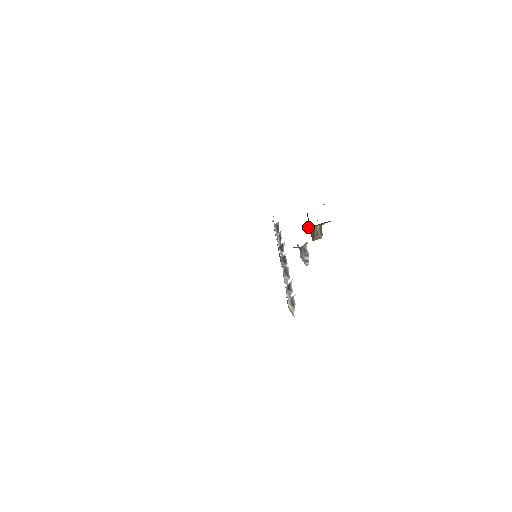
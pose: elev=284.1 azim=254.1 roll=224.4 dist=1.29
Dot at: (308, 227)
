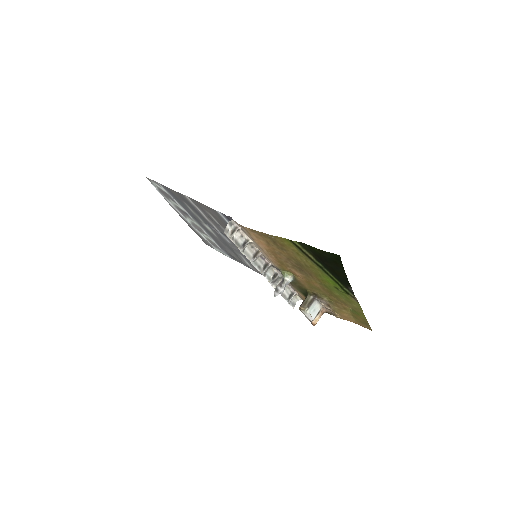
Dot at: occluded
